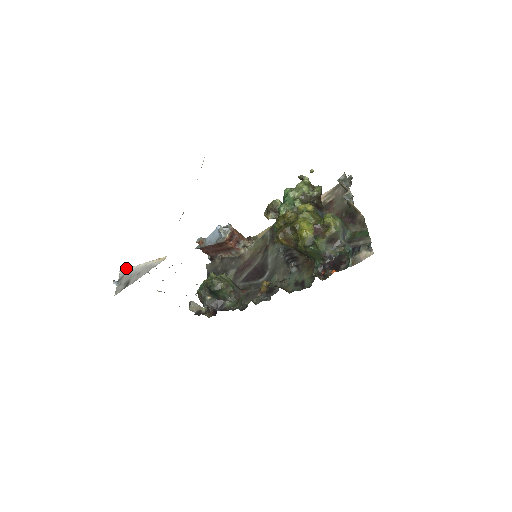
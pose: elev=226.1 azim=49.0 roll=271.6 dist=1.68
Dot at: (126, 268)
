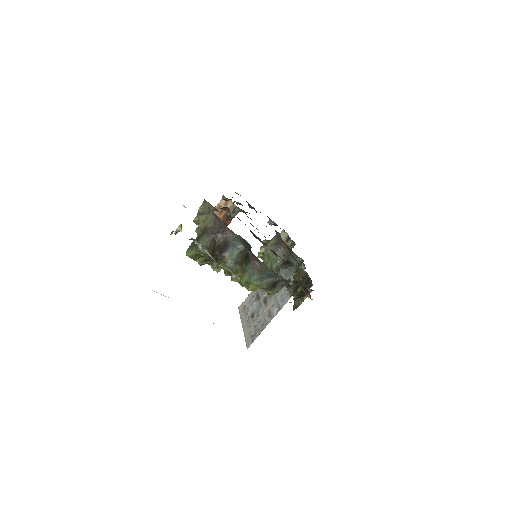
Dot at: occluded
